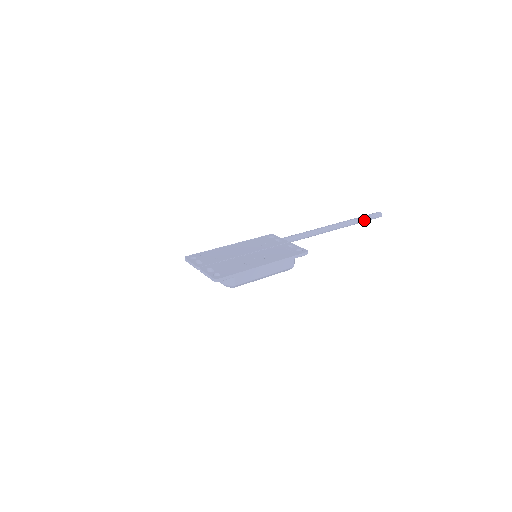
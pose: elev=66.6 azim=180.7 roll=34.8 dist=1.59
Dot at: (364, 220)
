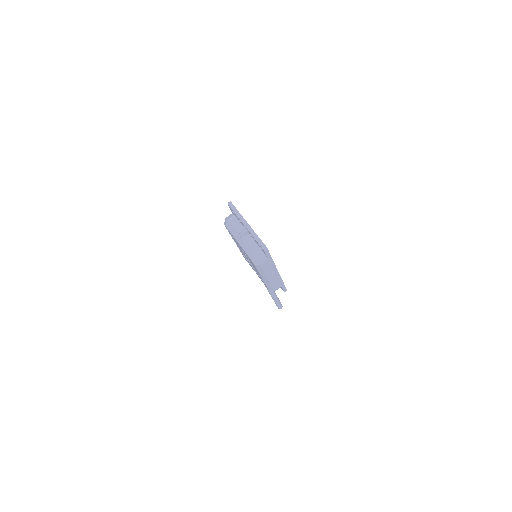
Dot at: (277, 301)
